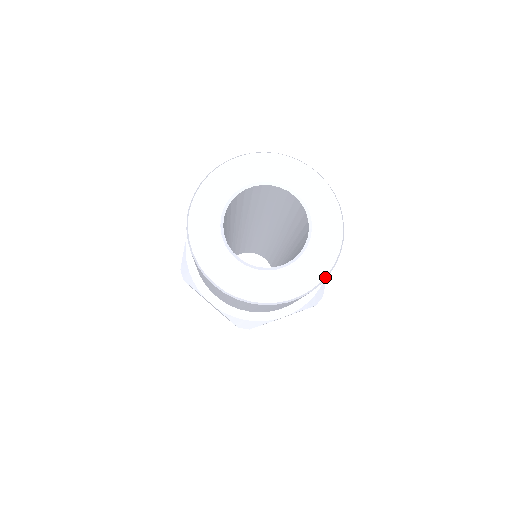
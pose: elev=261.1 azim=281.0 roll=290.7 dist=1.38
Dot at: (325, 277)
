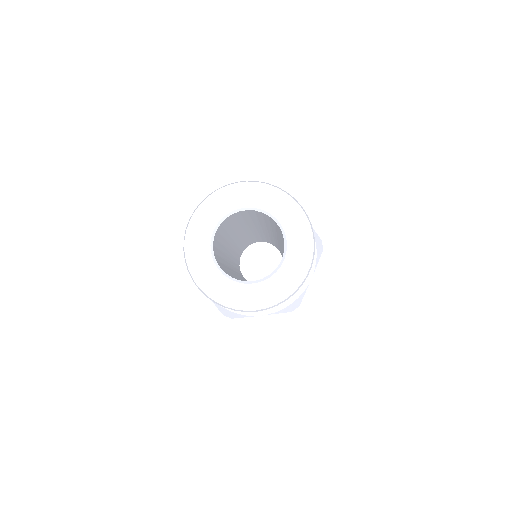
Dot at: (313, 239)
